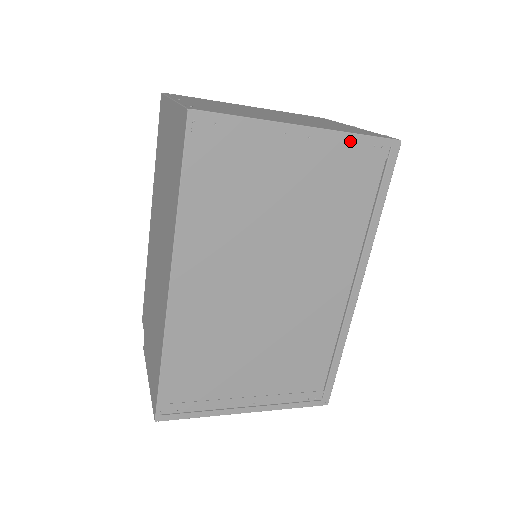
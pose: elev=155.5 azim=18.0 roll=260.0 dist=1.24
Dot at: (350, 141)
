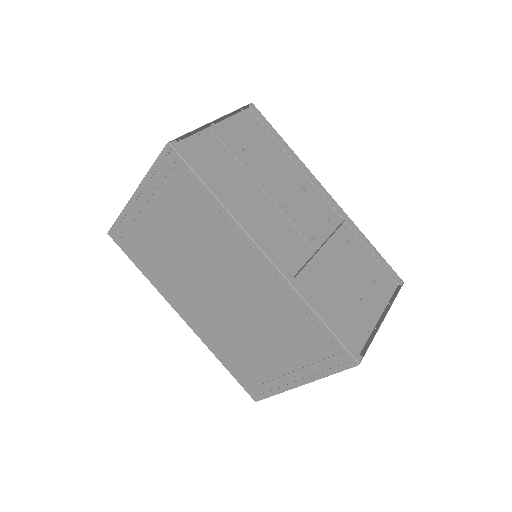
Dot at: (154, 176)
